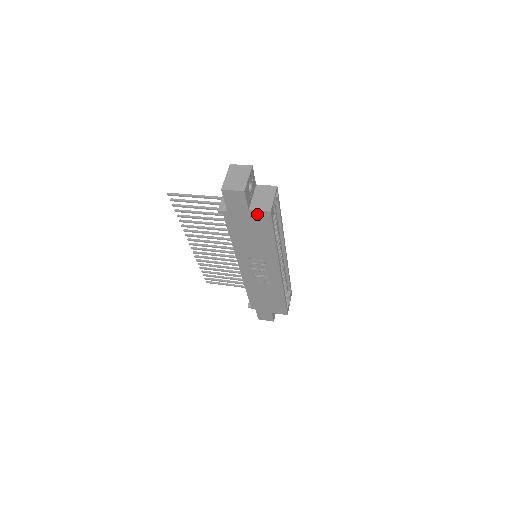
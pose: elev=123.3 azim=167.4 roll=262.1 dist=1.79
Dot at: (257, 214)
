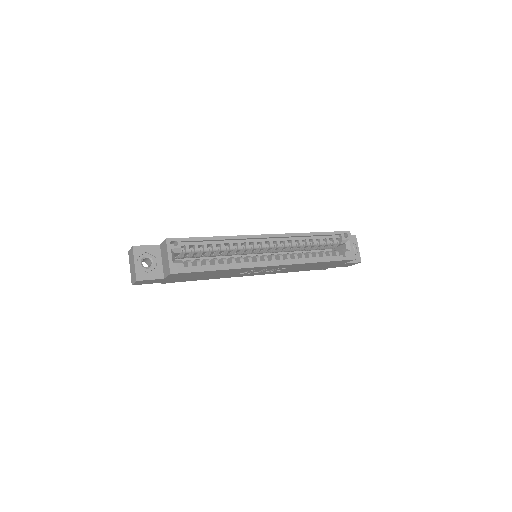
Dot at: (172, 276)
